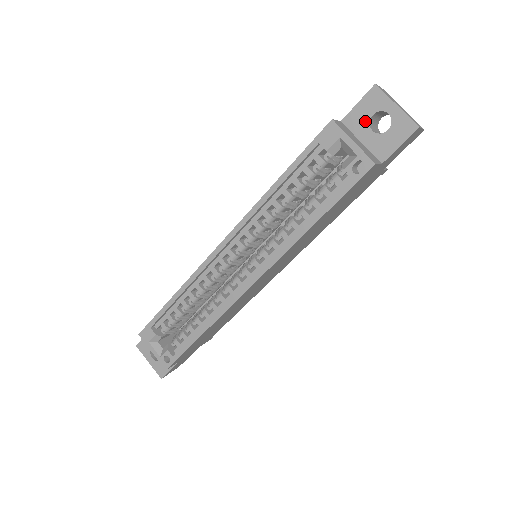
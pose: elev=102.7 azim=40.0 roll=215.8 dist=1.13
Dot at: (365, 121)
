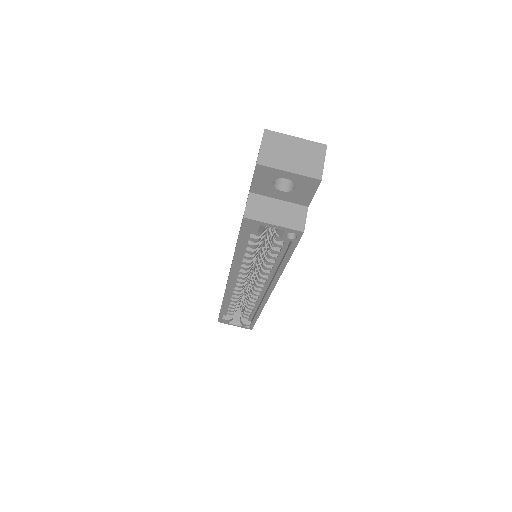
Dot at: (270, 187)
